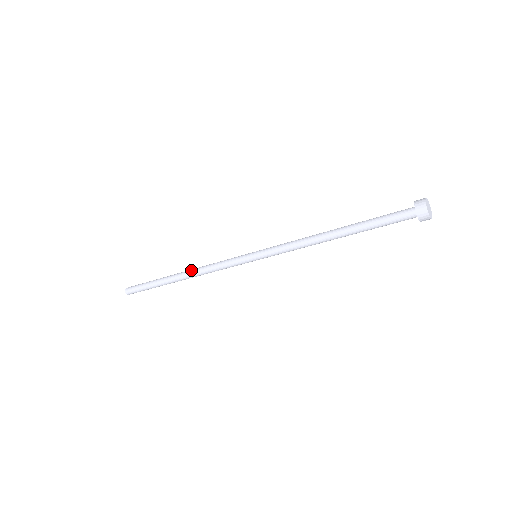
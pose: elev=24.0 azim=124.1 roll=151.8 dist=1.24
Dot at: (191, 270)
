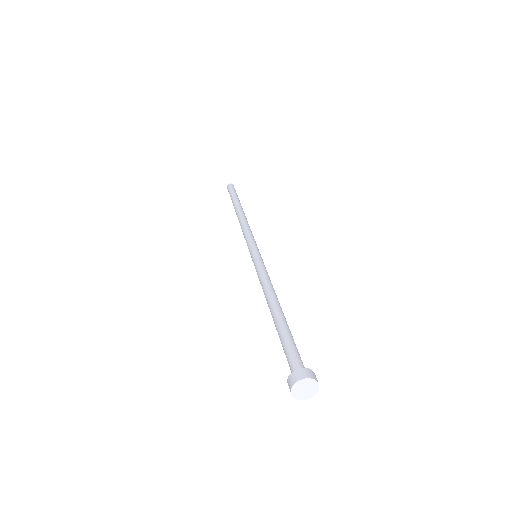
Dot at: occluded
